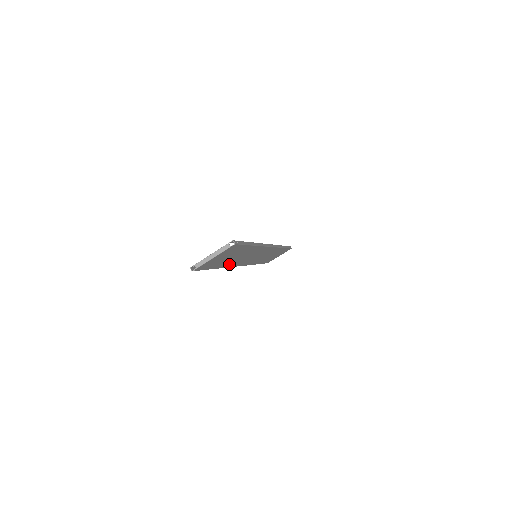
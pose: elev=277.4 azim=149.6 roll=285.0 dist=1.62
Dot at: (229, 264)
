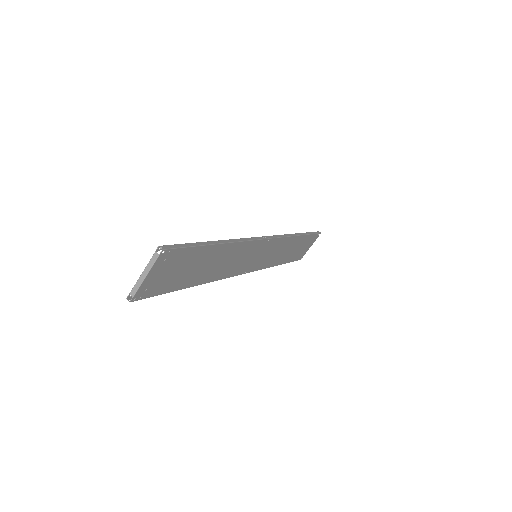
Dot at: (209, 277)
